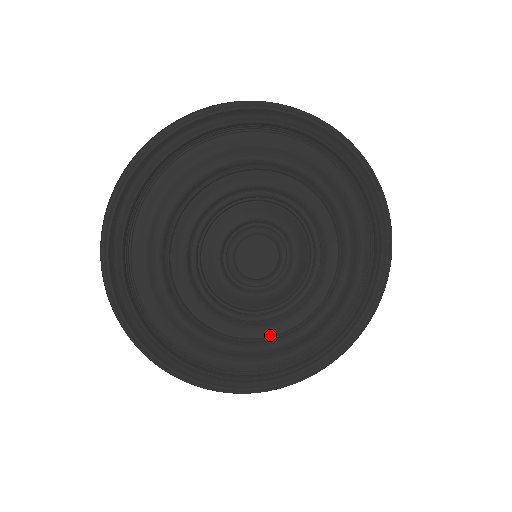
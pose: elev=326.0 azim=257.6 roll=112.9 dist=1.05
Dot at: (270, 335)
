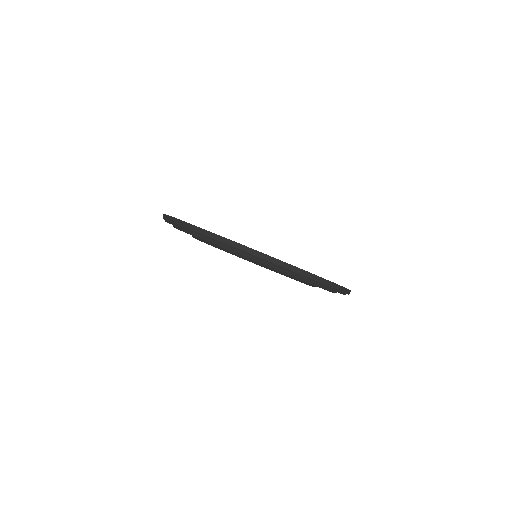
Dot at: occluded
